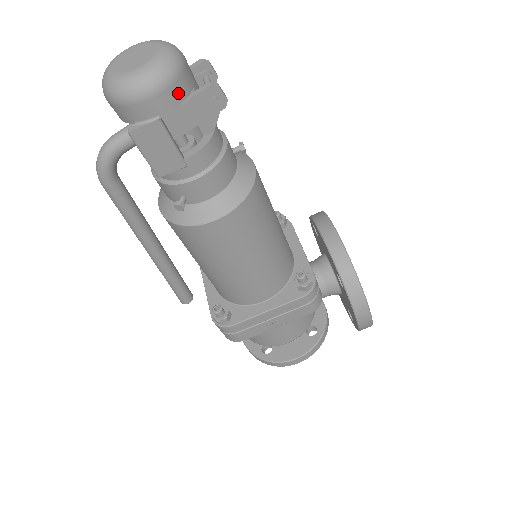
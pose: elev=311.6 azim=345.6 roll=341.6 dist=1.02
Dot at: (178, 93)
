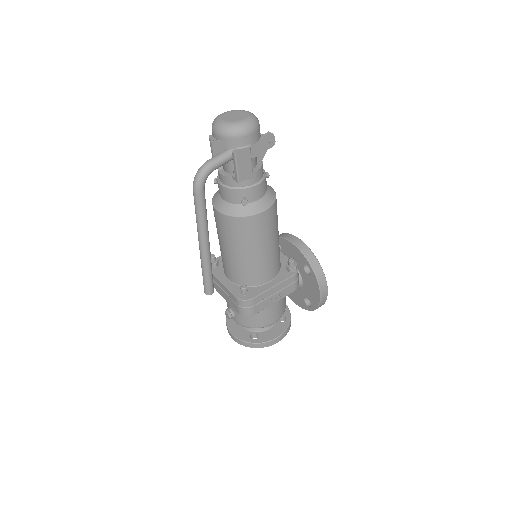
Dot at: (259, 134)
